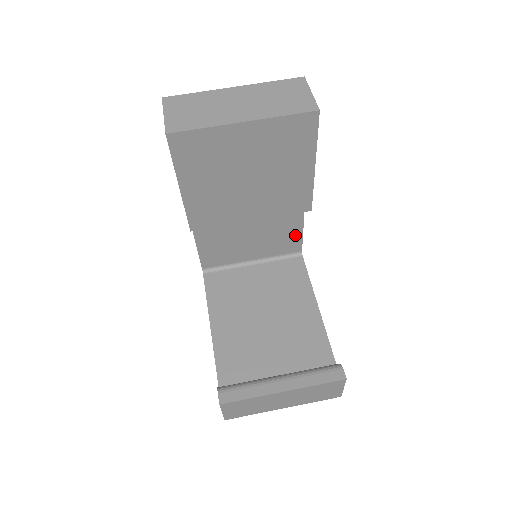
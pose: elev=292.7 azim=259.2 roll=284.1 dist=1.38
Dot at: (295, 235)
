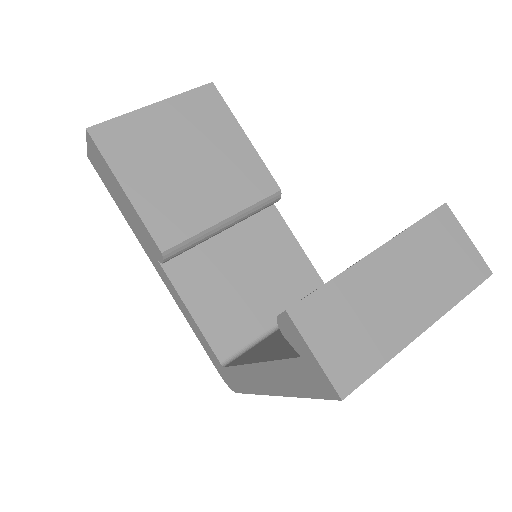
Dot at: (301, 264)
